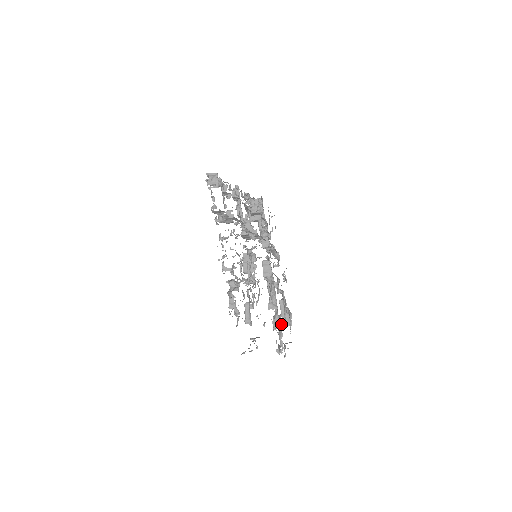
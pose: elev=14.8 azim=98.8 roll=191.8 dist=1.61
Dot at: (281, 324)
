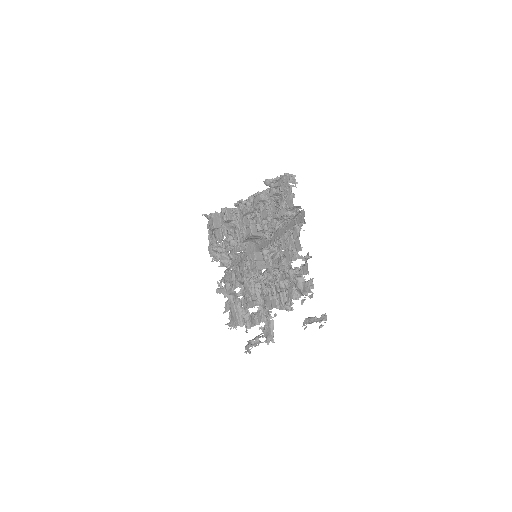
Dot at: occluded
